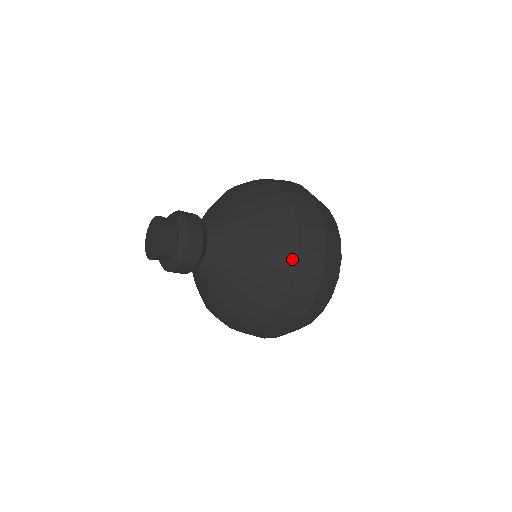
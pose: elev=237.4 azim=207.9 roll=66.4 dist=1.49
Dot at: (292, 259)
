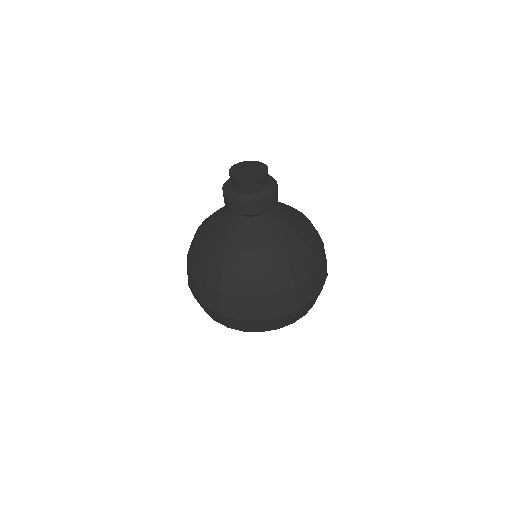
Dot at: (302, 279)
